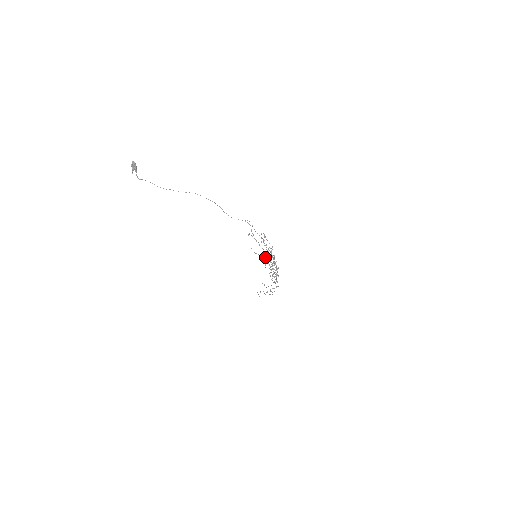
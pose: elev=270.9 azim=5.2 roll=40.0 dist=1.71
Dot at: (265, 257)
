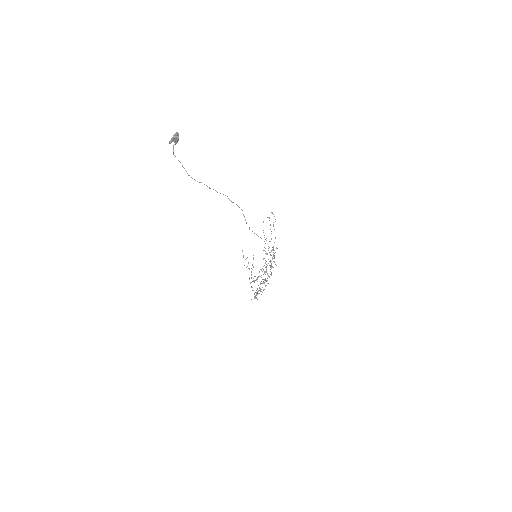
Dot at: (268, 248)
